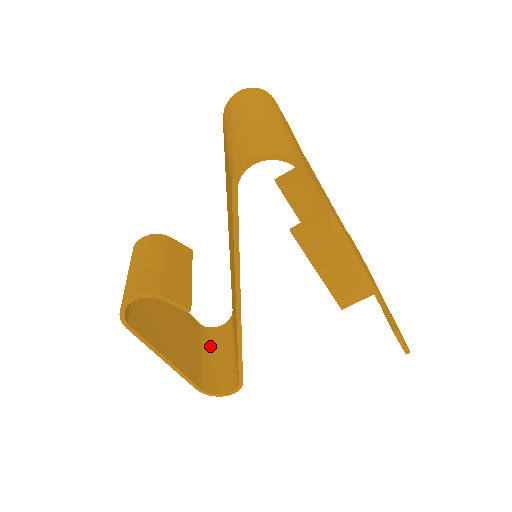
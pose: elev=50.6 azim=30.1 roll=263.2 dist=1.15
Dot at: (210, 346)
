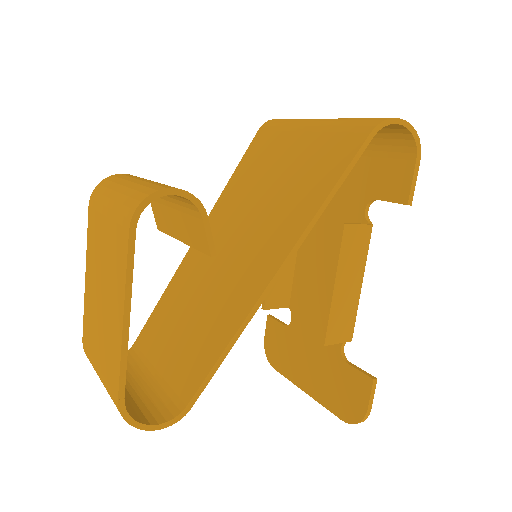
Dot at: occluded
